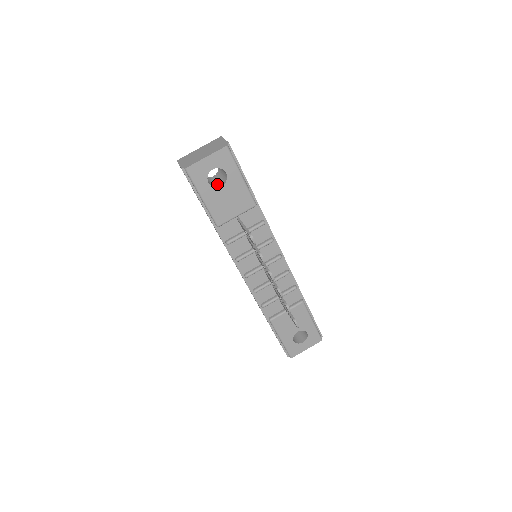
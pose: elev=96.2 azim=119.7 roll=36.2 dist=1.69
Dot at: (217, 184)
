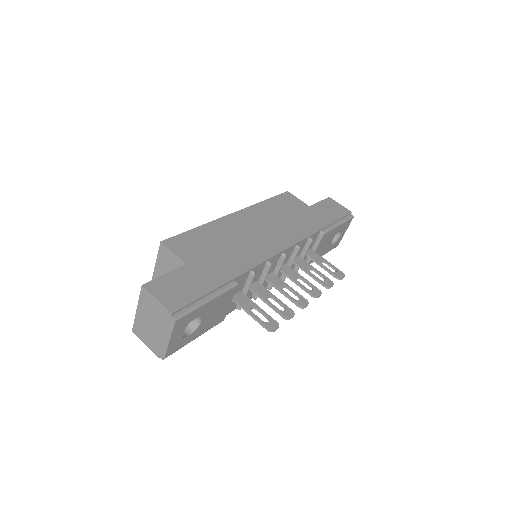
Dot at: occluded
